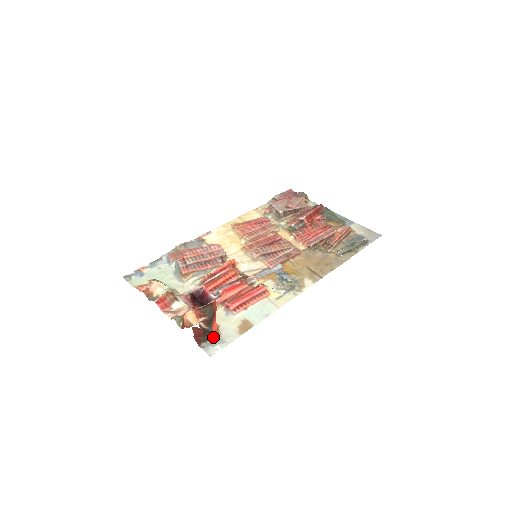
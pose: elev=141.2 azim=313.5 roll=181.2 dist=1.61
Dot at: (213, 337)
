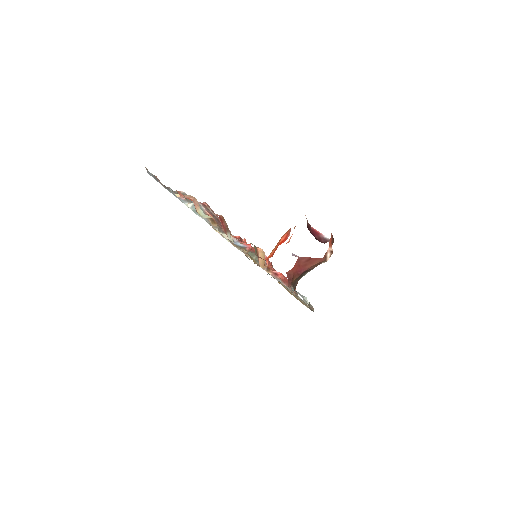
Dot at: (294, 288)
